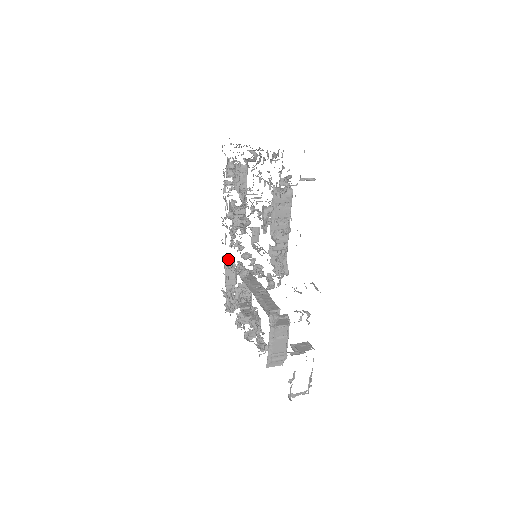
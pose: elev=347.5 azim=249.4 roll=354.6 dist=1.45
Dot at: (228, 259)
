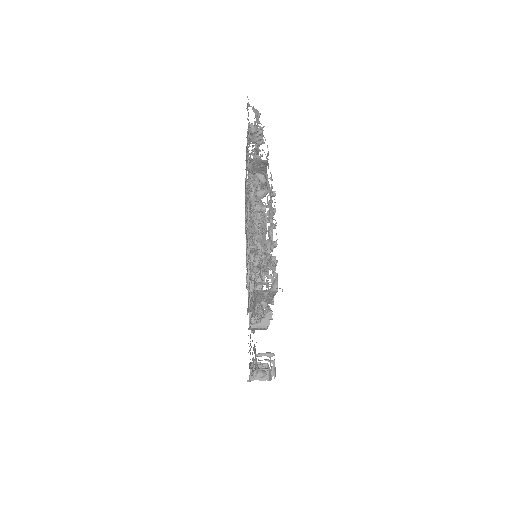
Dot at: occluded
